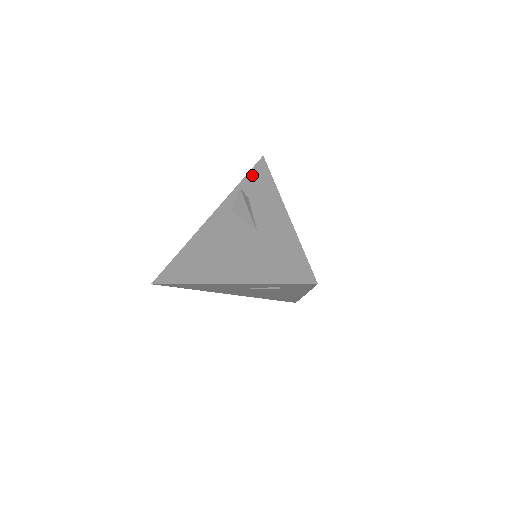
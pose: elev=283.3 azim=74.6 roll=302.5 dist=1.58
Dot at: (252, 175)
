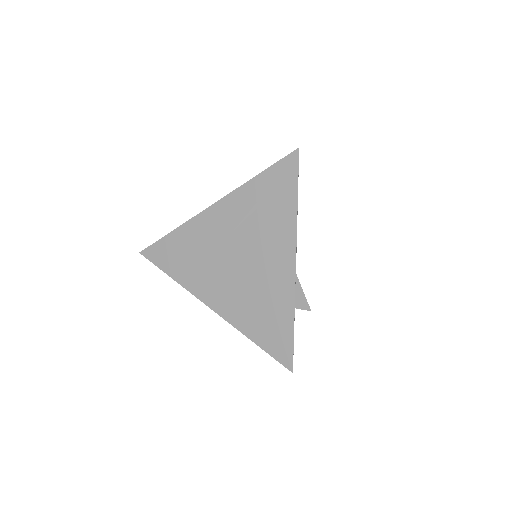
Dot at: occluded
